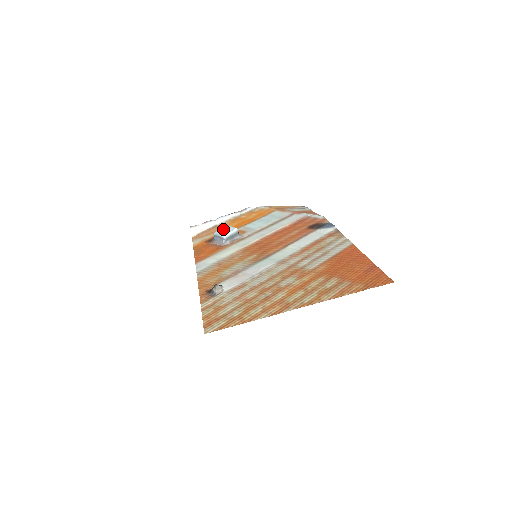
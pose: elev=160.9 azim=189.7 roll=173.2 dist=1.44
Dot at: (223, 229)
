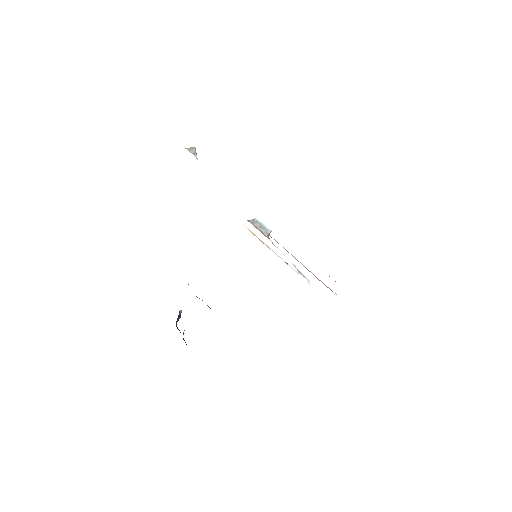
Dot at: occluded
